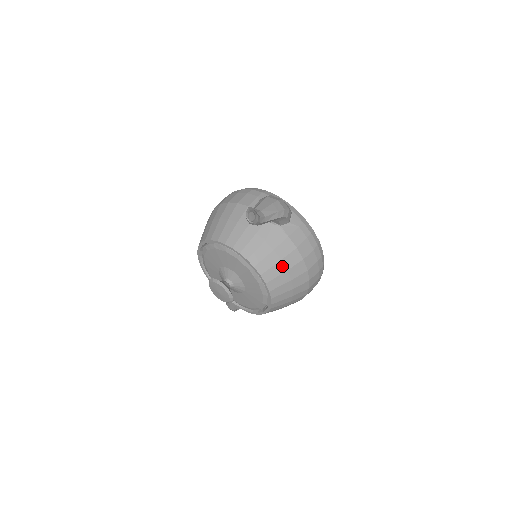
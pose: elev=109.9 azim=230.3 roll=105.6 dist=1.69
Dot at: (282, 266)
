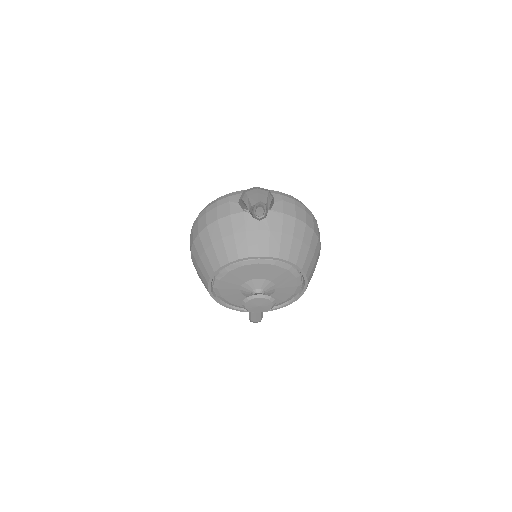
Dot at: (297, 241)
